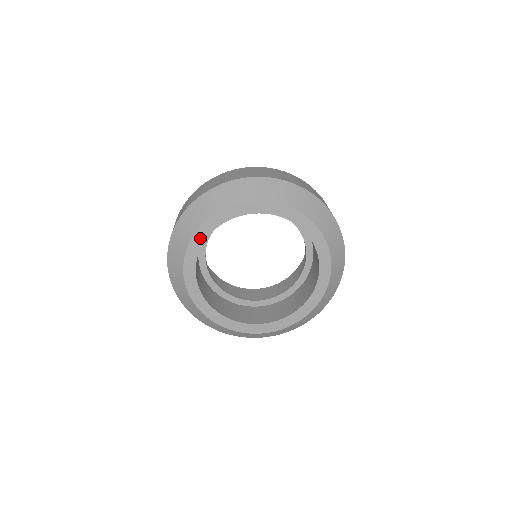
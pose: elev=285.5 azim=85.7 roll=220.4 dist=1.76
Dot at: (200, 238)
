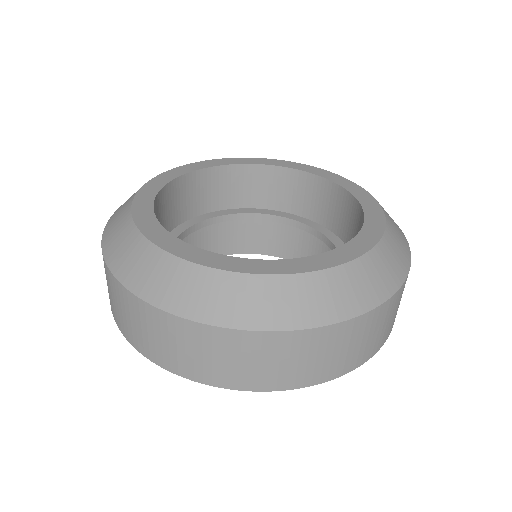
Dot at: (146, 197)
